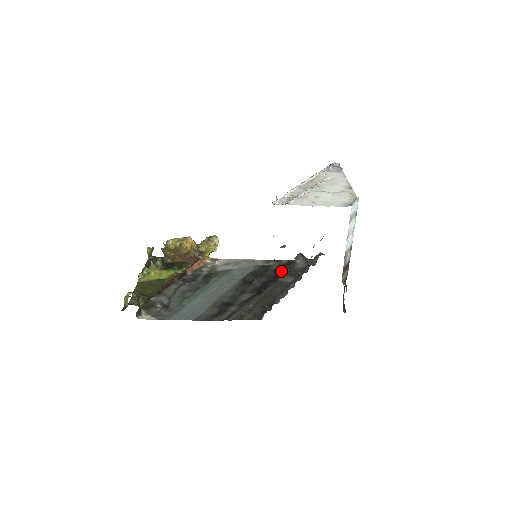
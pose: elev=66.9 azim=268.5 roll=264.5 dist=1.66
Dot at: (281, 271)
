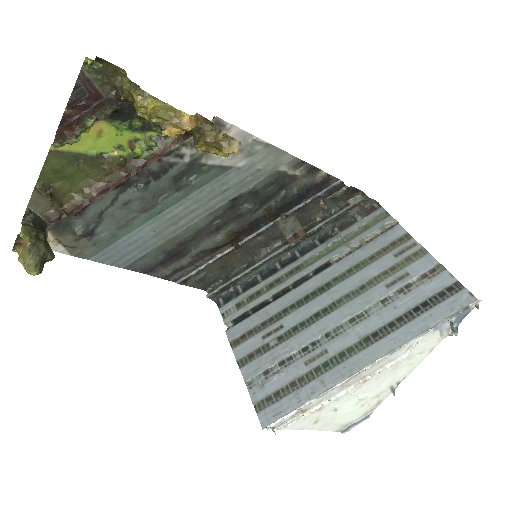
Dot at: (296, 202)
